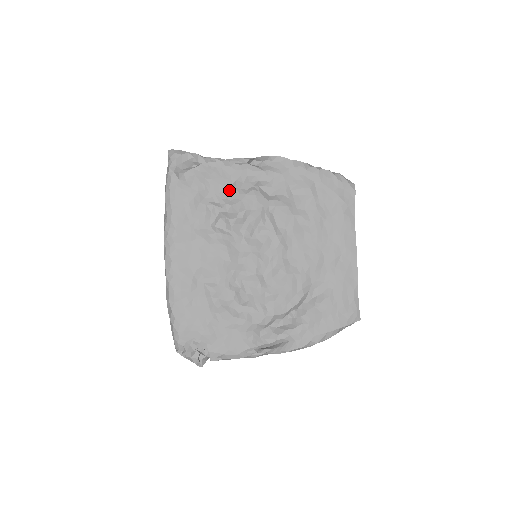
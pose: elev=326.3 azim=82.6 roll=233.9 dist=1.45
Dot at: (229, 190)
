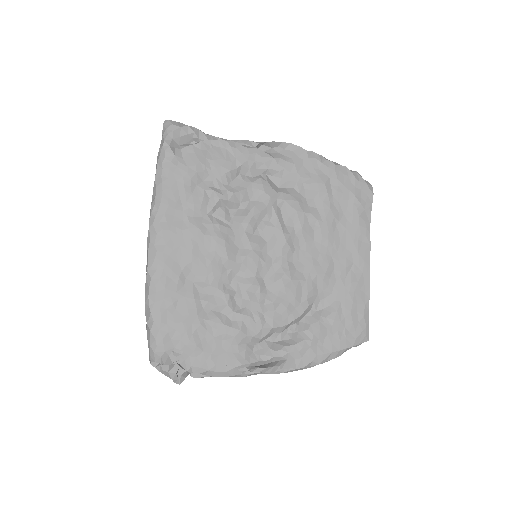
Dot at: (232, 175)
